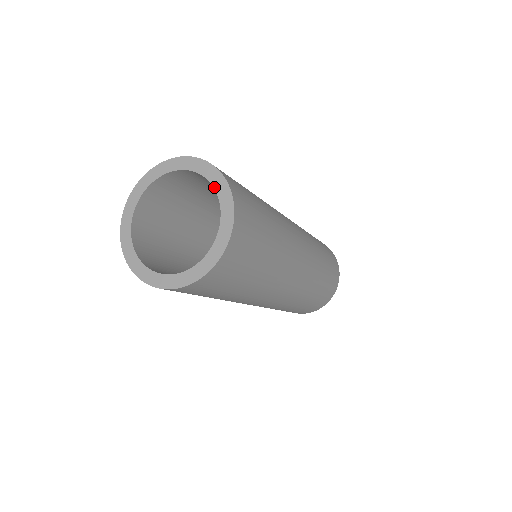
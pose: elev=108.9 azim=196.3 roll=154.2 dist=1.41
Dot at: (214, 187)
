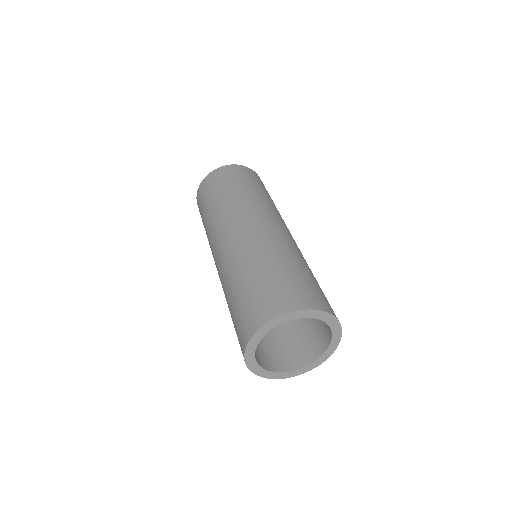
Dot at: (327, 350)
